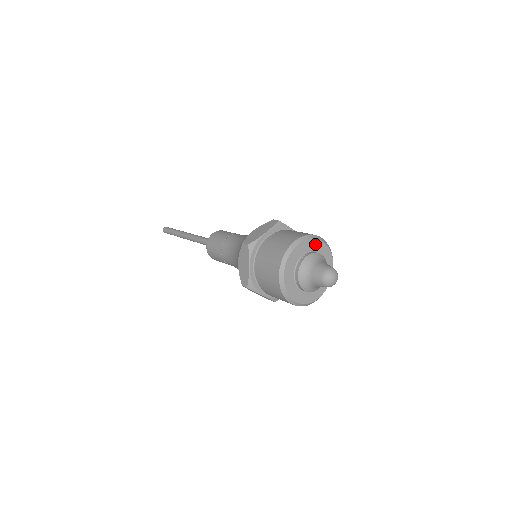
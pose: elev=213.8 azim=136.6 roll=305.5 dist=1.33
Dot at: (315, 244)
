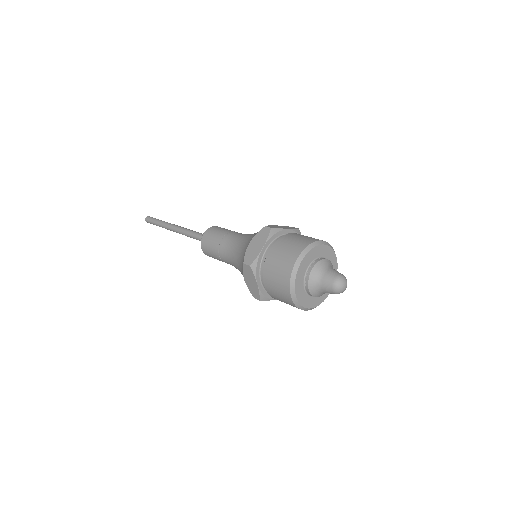
Dot at: (316, 251)
